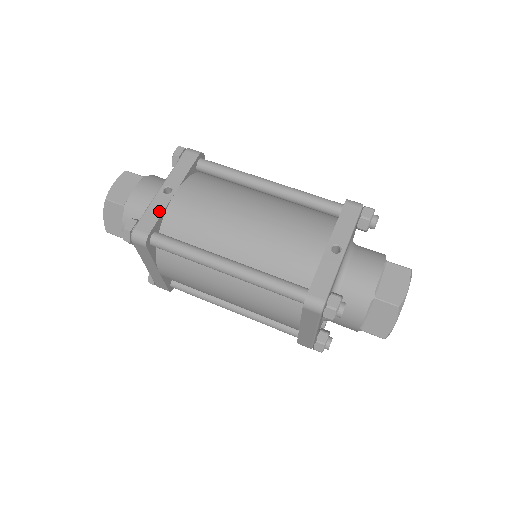
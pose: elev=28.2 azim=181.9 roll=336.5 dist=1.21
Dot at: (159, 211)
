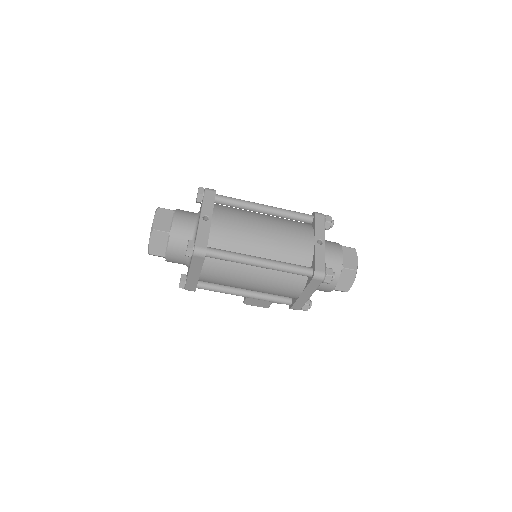
Dot at: (207, 233)
